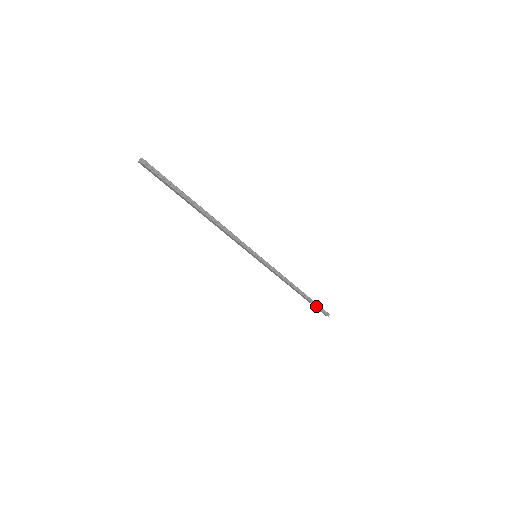
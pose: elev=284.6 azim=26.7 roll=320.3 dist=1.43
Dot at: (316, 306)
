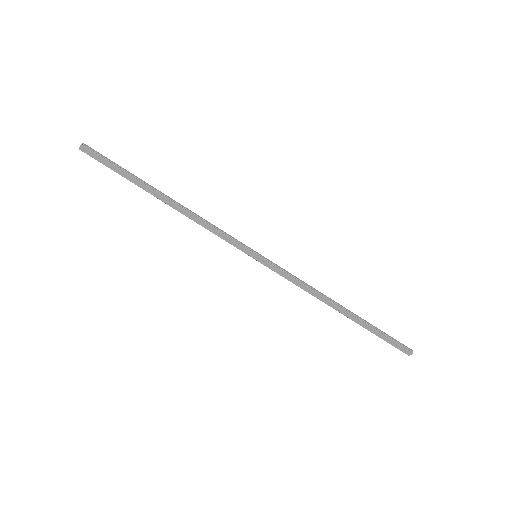
Dot at: (382, 334)
